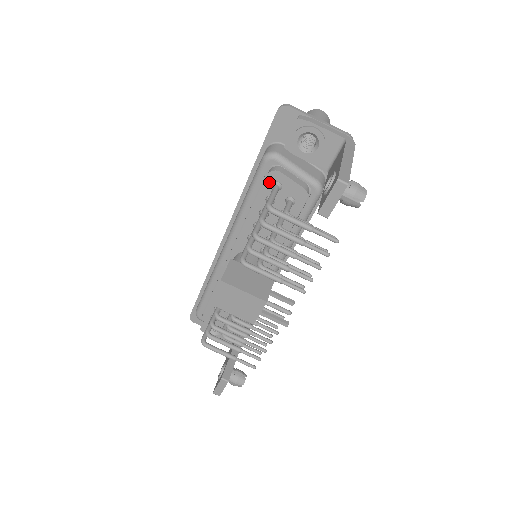
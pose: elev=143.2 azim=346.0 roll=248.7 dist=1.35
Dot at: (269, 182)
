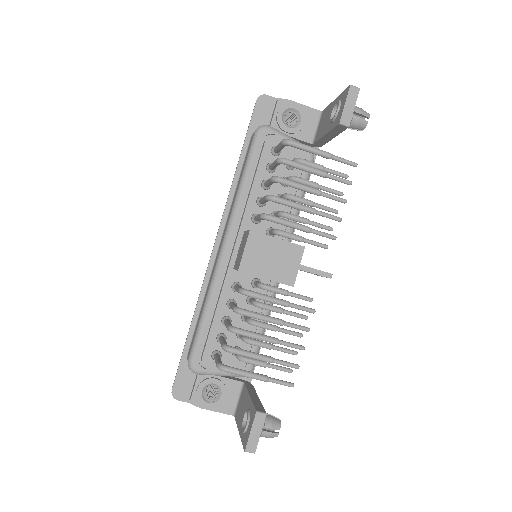
Dot at: (268, 148)
